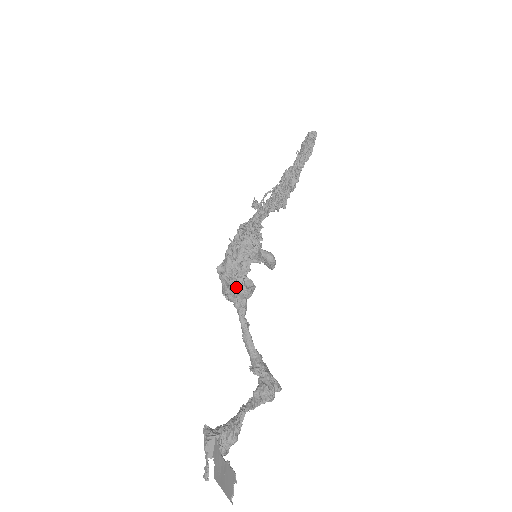
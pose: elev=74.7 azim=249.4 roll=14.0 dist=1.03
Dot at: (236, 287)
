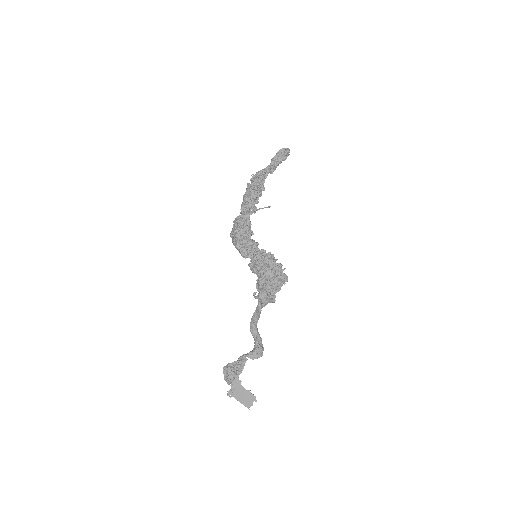
Dot at: (273, 299)
